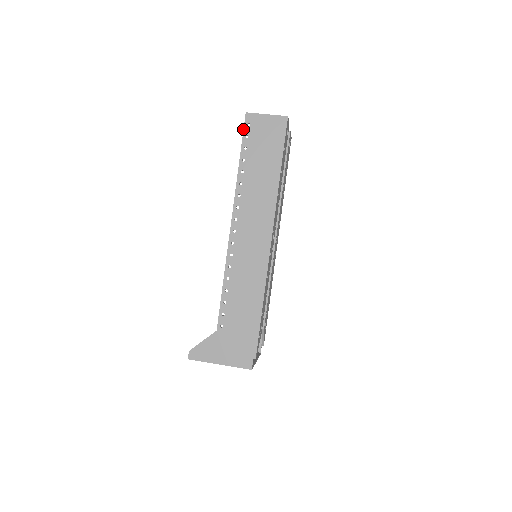
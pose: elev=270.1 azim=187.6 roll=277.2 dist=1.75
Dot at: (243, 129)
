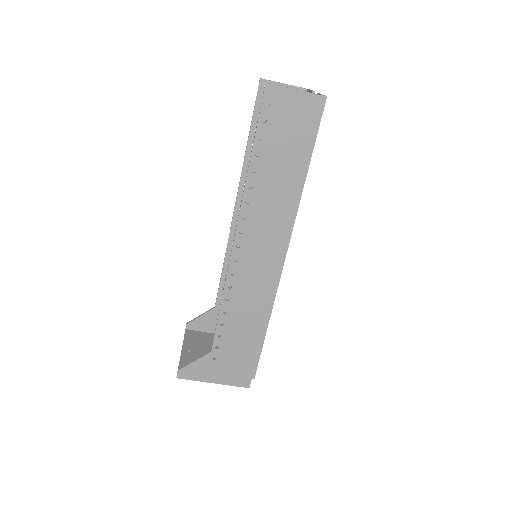
Dot at: (260, 109)
